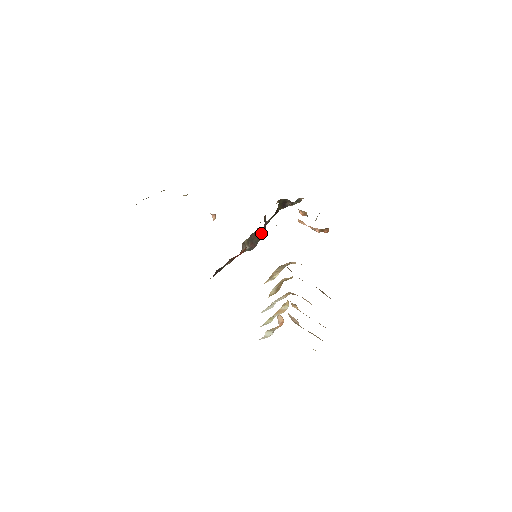
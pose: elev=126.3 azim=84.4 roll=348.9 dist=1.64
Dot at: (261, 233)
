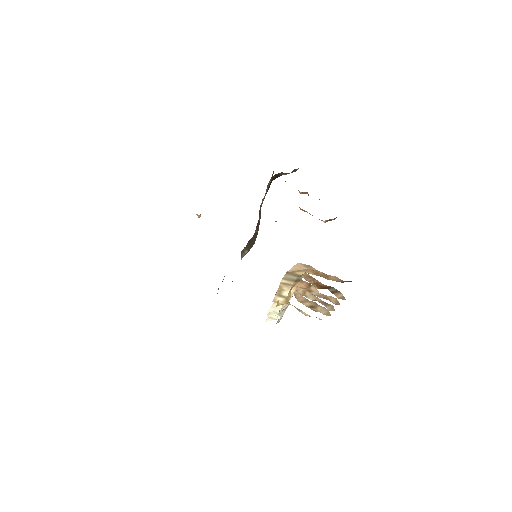
Dot at: (258, 227)
